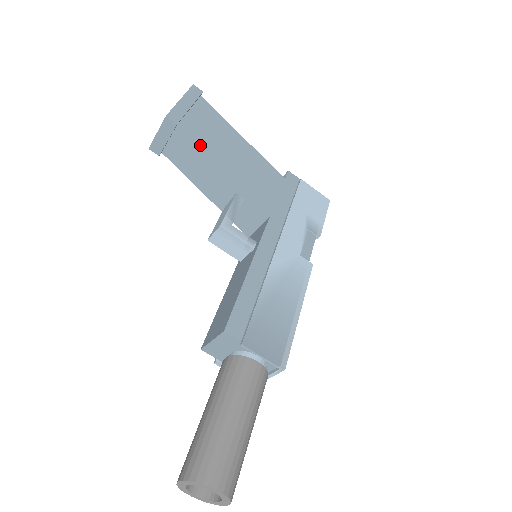
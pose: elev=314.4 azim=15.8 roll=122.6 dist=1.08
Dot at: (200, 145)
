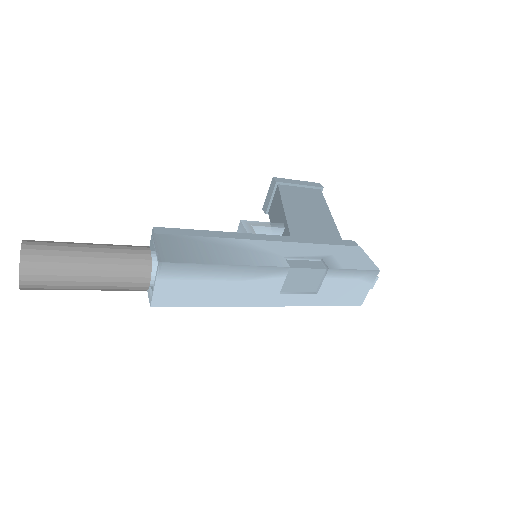
Dot at: (282, 195)
